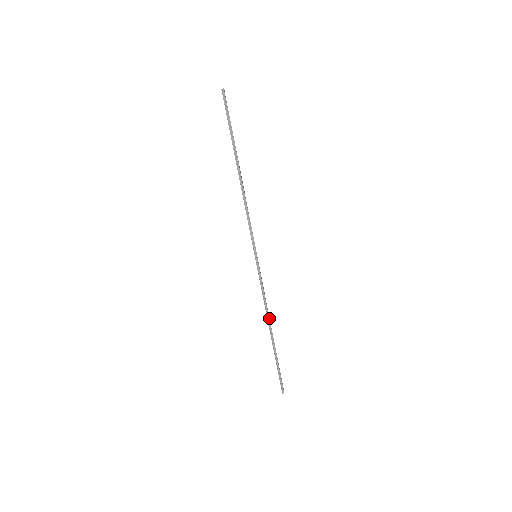
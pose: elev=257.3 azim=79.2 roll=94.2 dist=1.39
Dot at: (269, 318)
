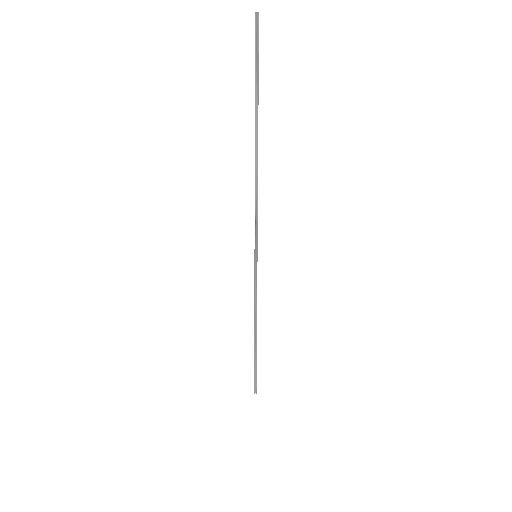
Dot at: occluded
